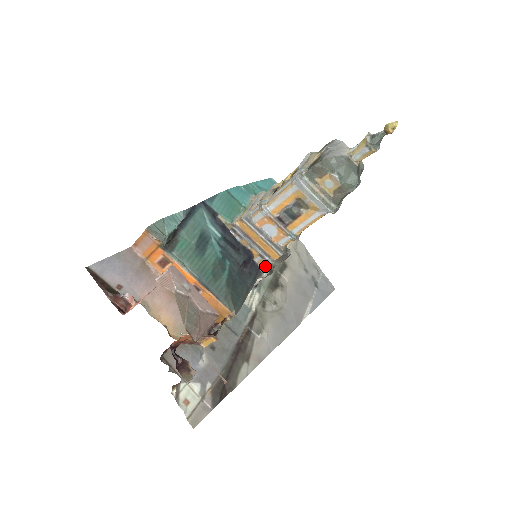
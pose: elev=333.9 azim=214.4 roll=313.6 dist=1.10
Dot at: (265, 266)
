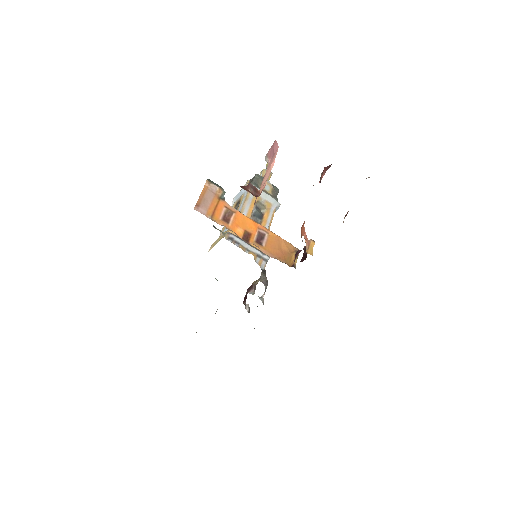
Dot at: (265, 266)
